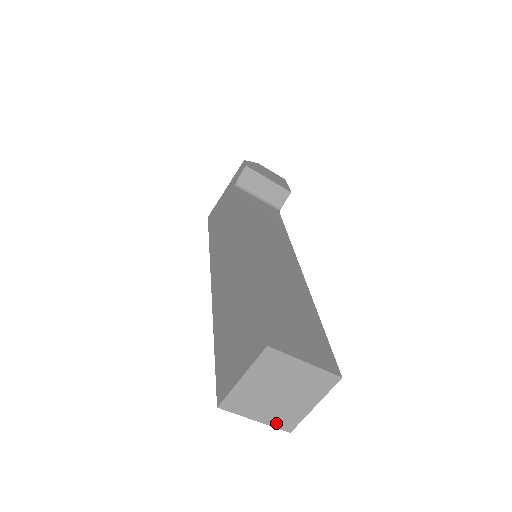
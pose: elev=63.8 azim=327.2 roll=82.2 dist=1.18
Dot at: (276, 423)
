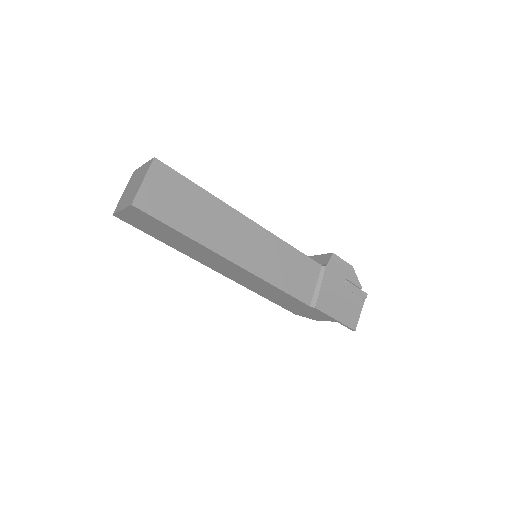
Dot at: (128, 204)
